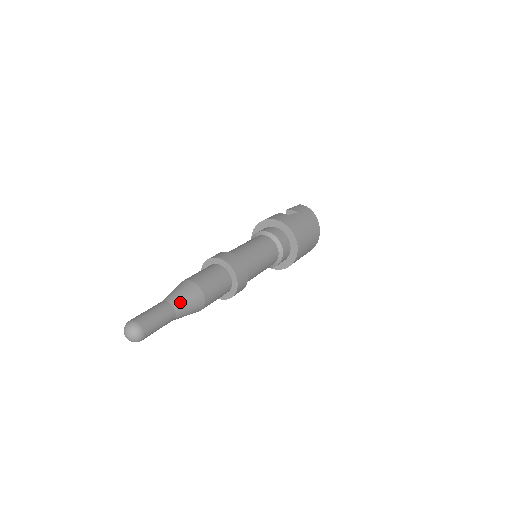
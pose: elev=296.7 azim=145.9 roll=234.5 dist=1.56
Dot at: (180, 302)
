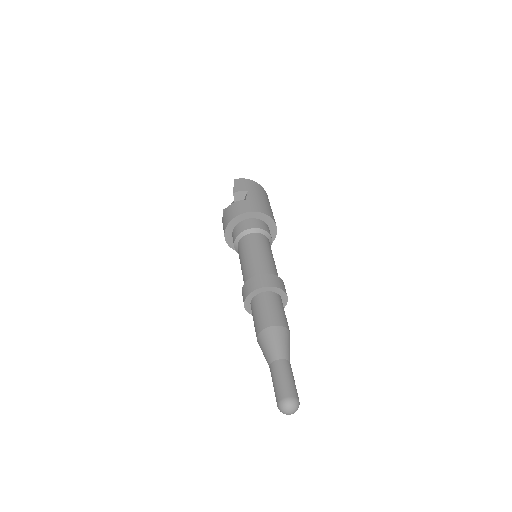
Dot at: (285, 351)
